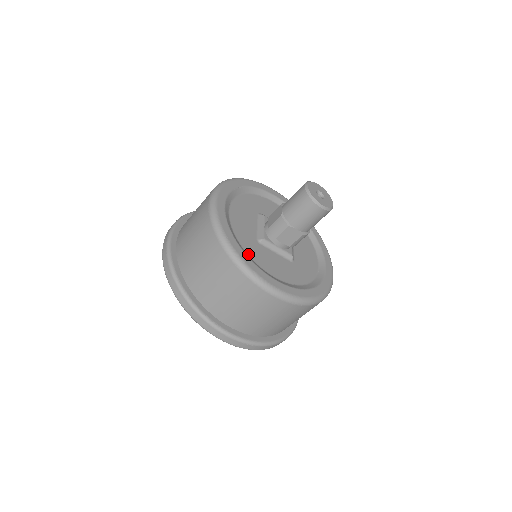
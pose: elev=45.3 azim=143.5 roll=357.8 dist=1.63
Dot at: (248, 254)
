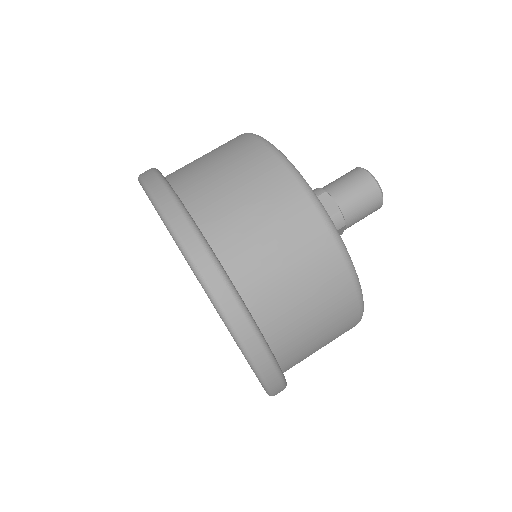
Dot at: occluded
